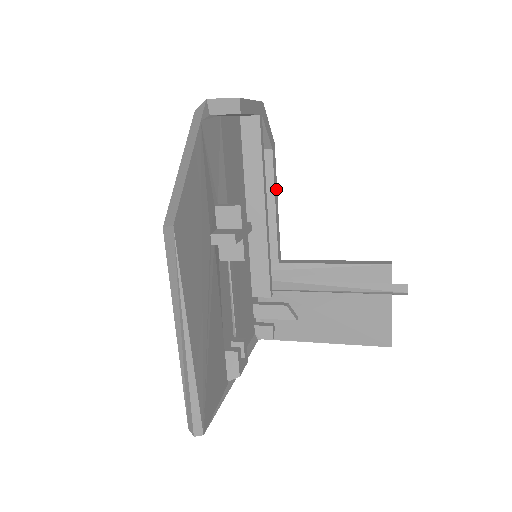
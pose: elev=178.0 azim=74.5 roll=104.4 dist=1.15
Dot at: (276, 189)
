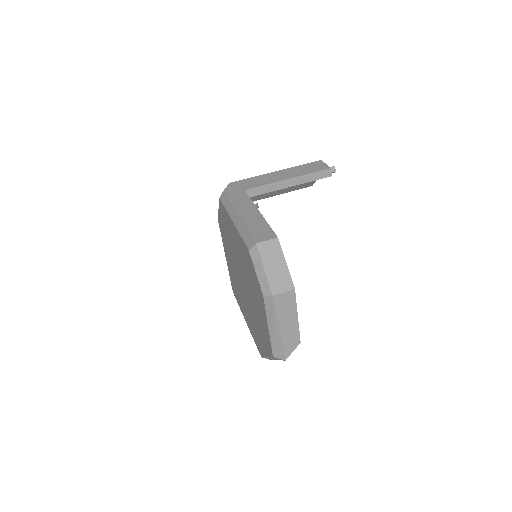
Dot at: occluded
